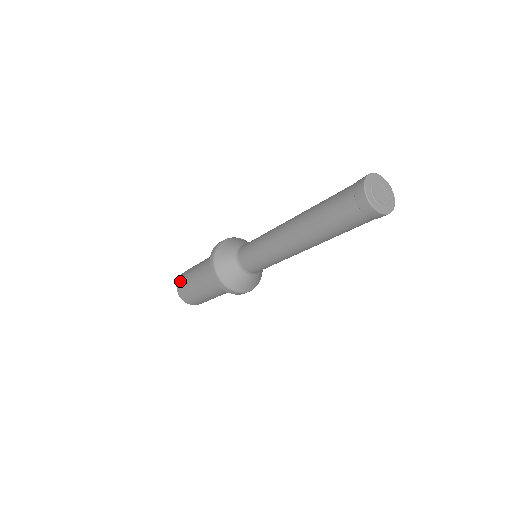
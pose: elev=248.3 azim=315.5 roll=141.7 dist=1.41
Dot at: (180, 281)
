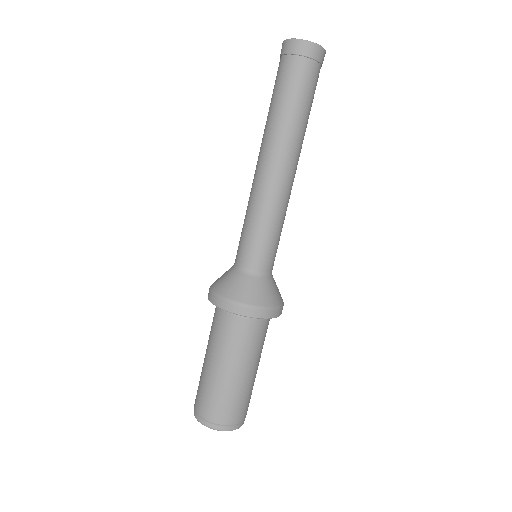
Dot at: (195, 401)
